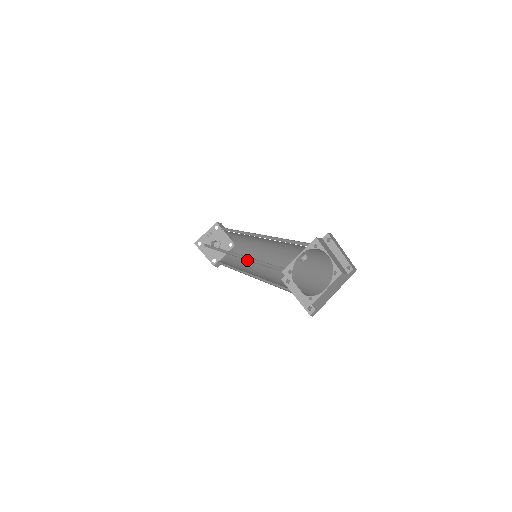
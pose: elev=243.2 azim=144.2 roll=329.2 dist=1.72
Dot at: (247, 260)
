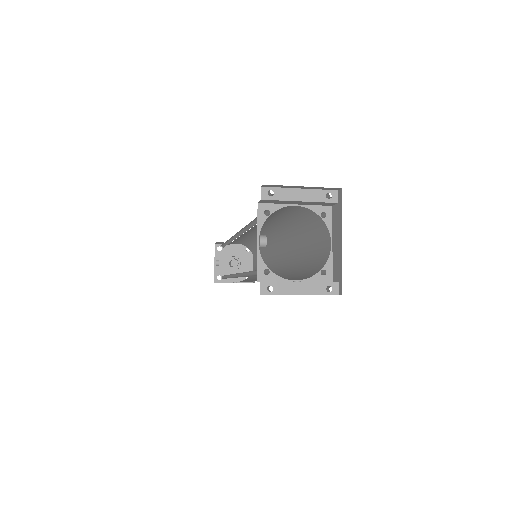
Dot at: (265, 257)
